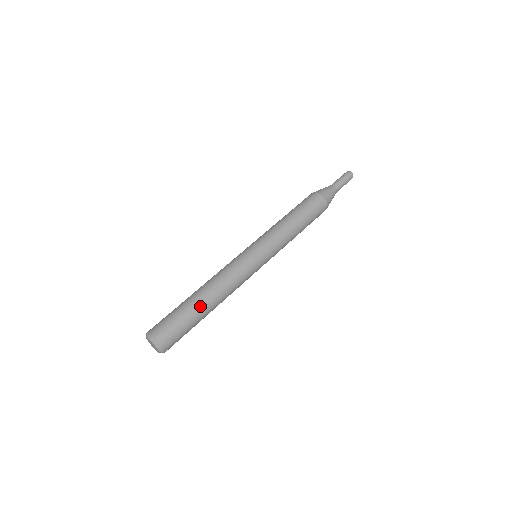
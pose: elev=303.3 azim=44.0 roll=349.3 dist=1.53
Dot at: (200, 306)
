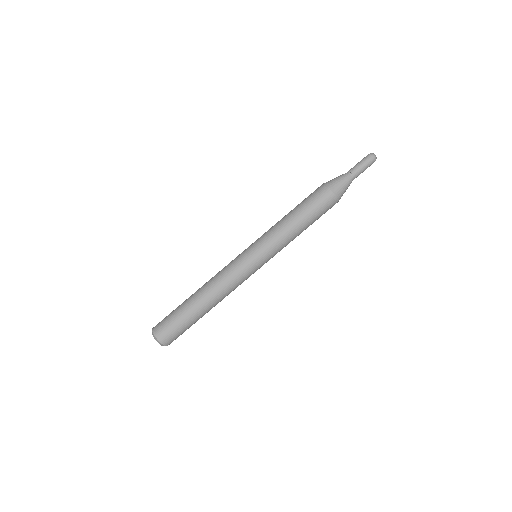
Dot at: (201, 314)
